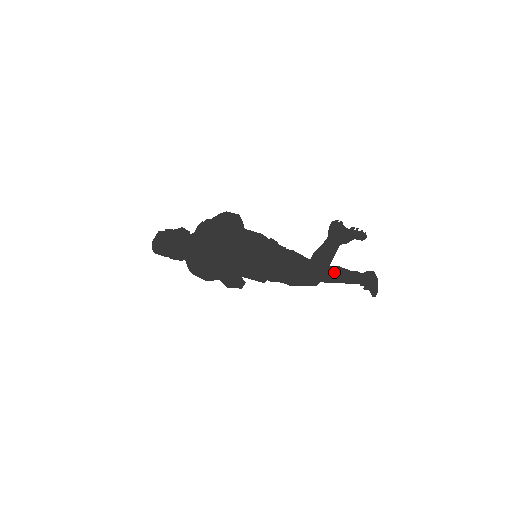
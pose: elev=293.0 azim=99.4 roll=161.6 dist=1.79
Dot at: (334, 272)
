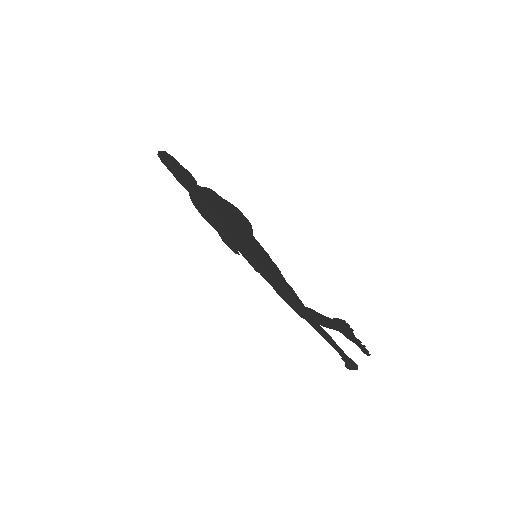
Dot at: (322, 330)
